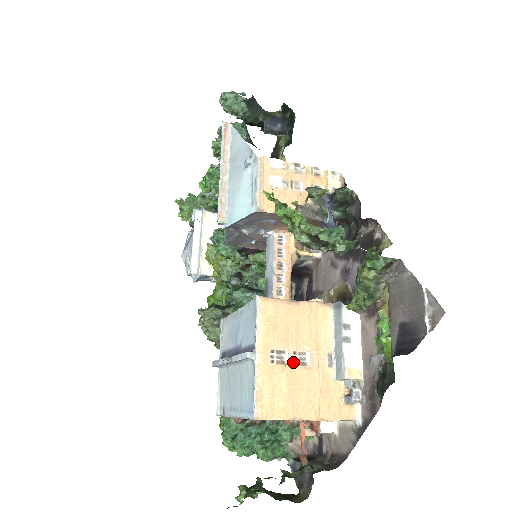
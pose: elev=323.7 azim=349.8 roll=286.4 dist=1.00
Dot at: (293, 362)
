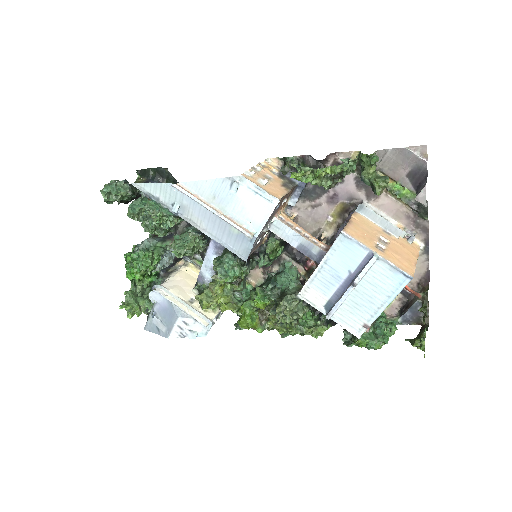
Dot at: (385, 245)
